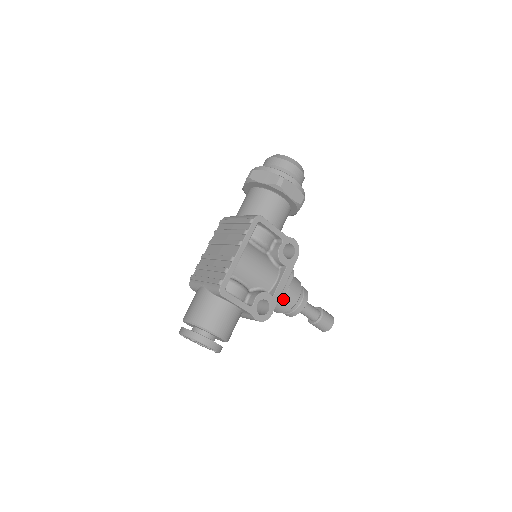
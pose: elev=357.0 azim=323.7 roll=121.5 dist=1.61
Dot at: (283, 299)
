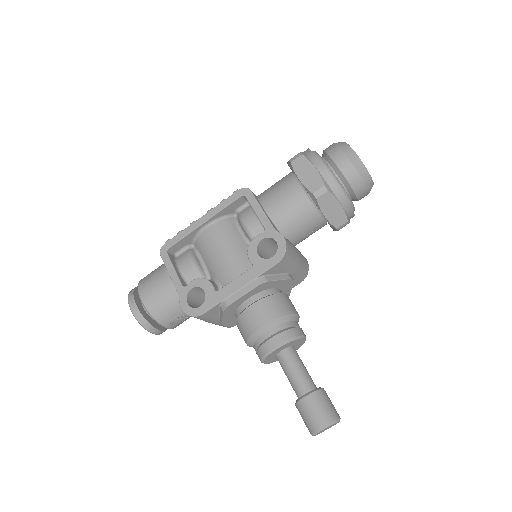
Dot at: (241, 315)
